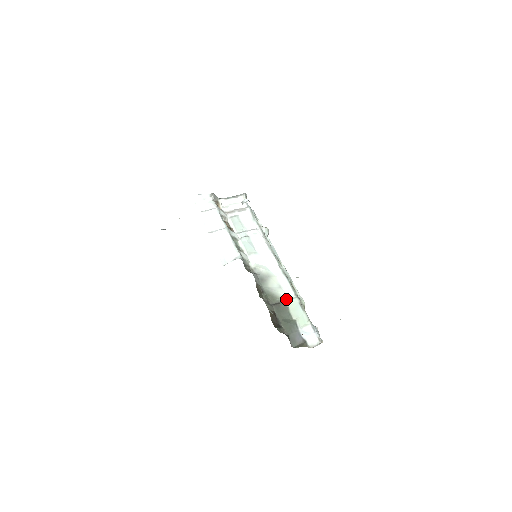
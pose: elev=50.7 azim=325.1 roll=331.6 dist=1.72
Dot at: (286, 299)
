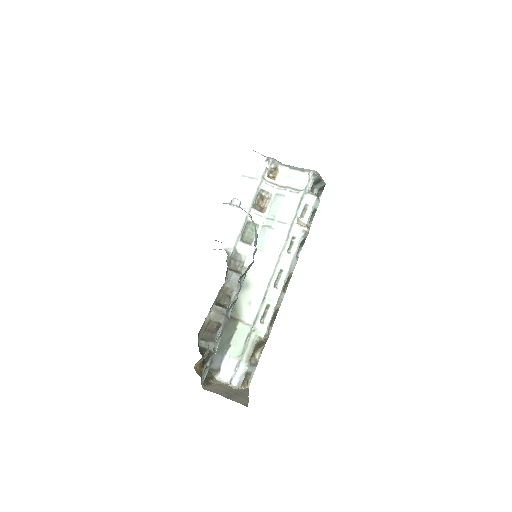
Dot at: (243, 319)
